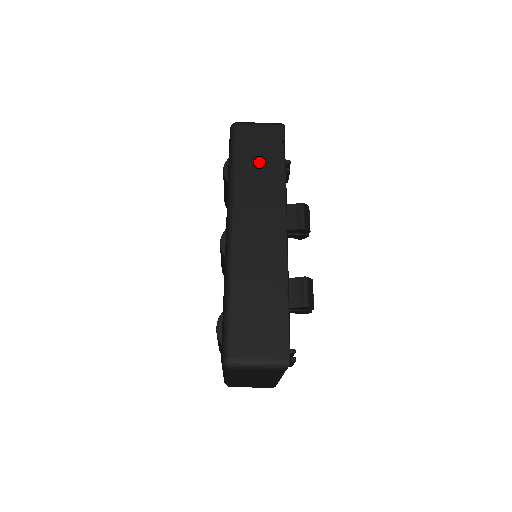
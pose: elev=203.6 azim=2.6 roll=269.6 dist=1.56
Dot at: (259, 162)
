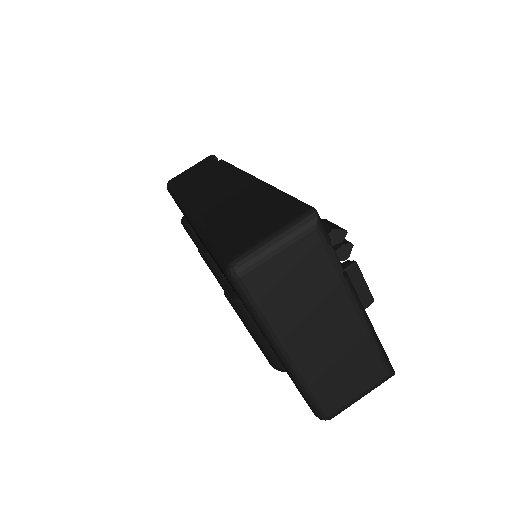
Dot at: (198, 175)
